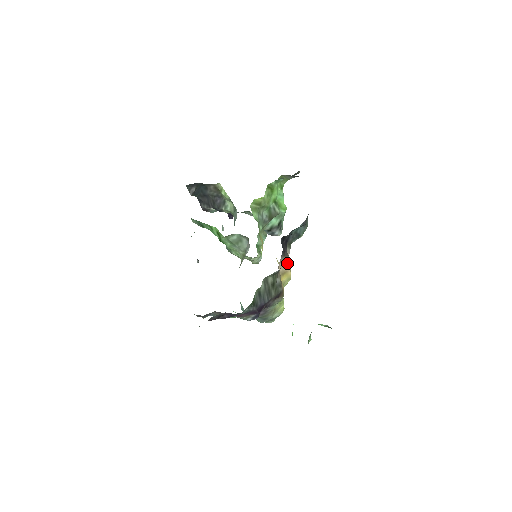
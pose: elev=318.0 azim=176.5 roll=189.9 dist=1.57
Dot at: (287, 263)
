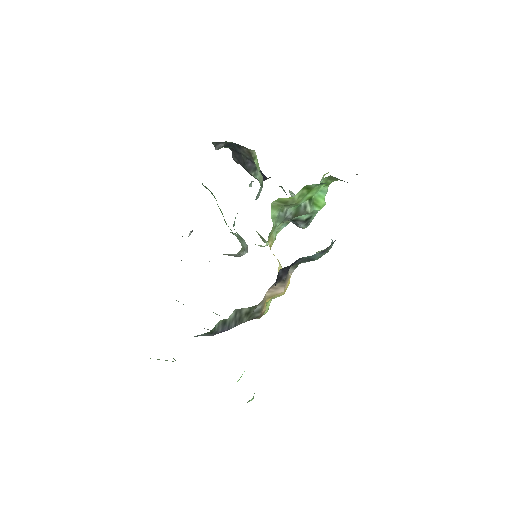
Dot at: (281, 287)
